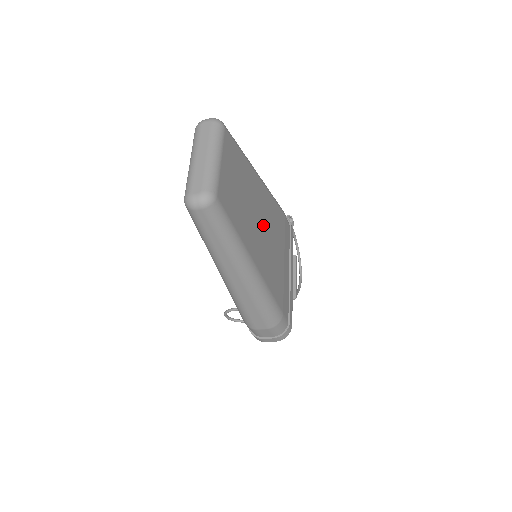
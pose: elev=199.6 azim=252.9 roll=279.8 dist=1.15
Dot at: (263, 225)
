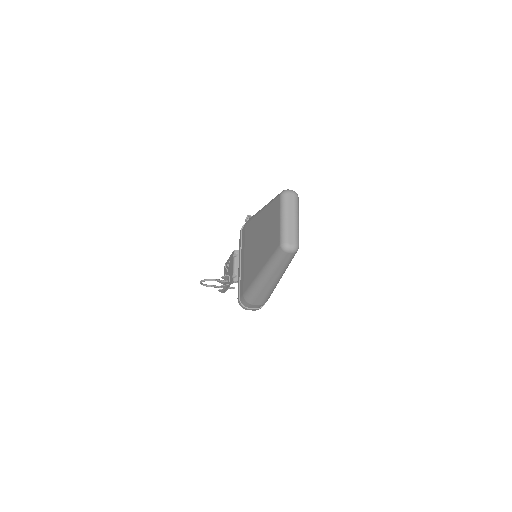
Dot at: occluded
